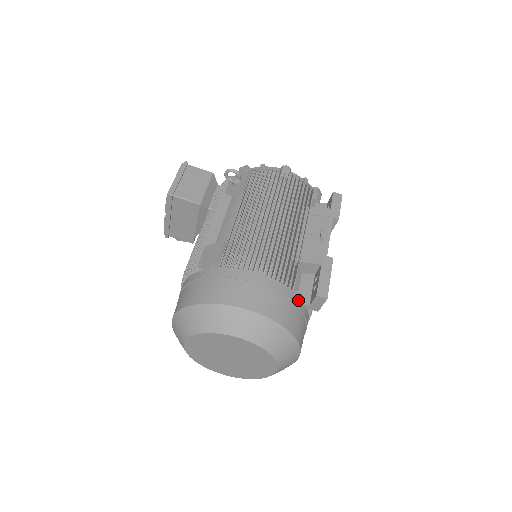
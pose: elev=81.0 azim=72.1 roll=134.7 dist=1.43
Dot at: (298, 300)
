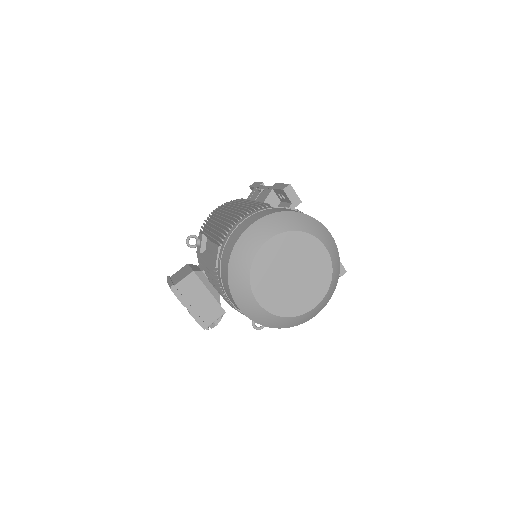
Dot at: occluded
